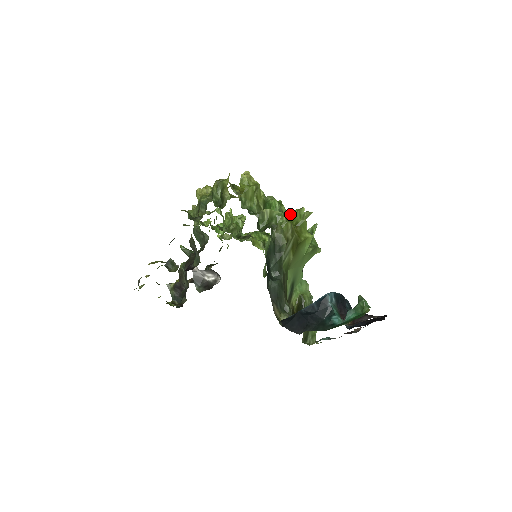
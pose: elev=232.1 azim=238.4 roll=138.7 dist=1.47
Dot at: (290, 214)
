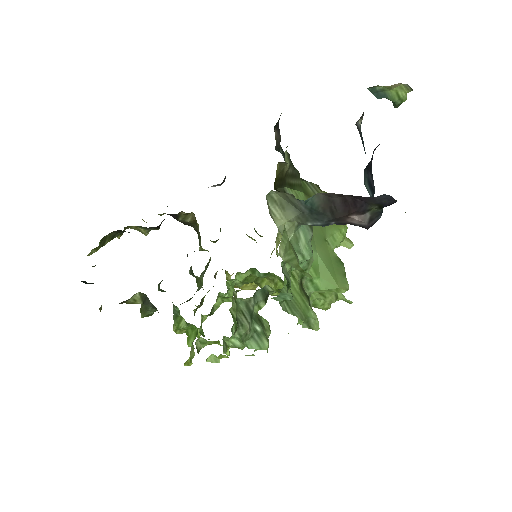
Dot at: occluded
